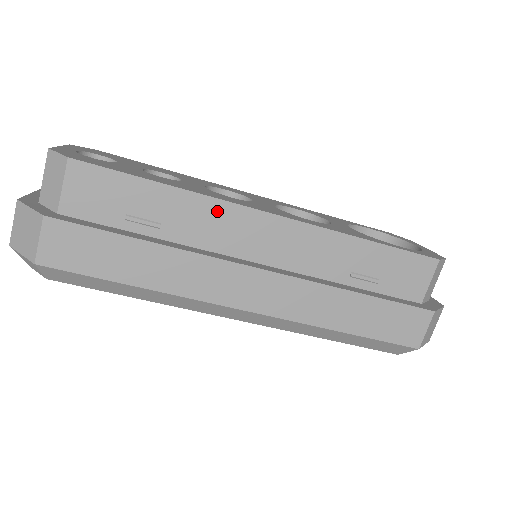
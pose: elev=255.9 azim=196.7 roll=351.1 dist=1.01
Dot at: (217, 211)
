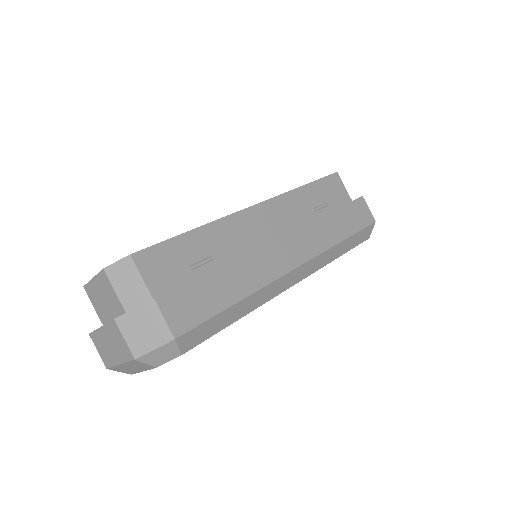
Dot at: (231, 224)
